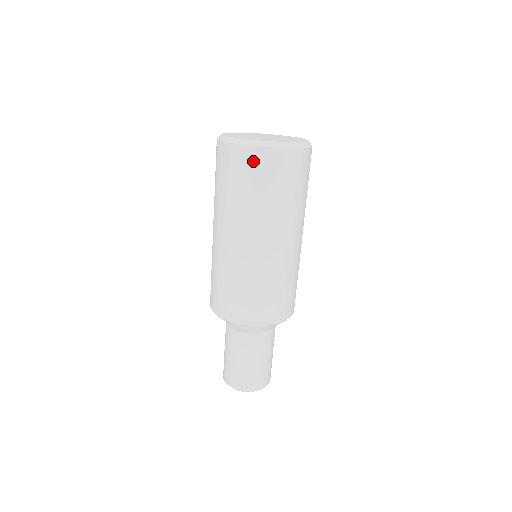
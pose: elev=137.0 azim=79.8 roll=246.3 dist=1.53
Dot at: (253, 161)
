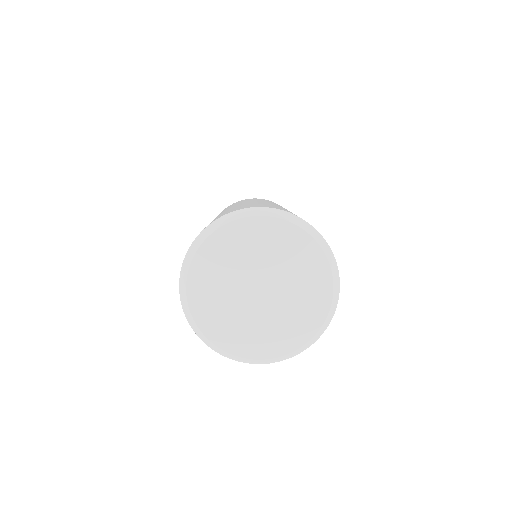
Dot at: occluded
